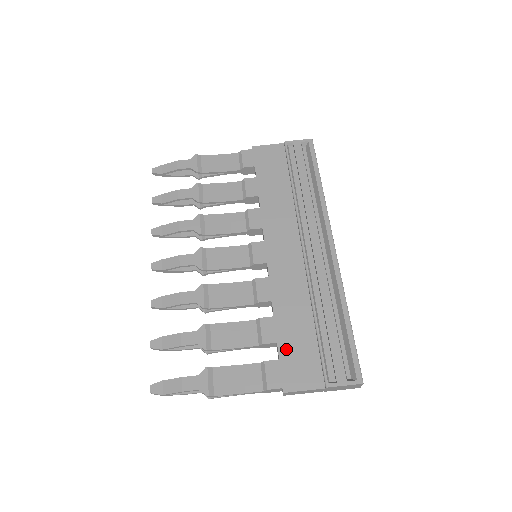
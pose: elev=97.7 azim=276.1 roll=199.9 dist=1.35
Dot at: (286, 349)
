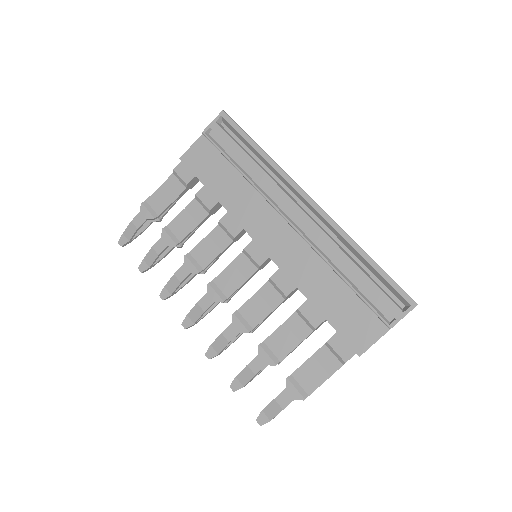
Dot at: (336, 320)
